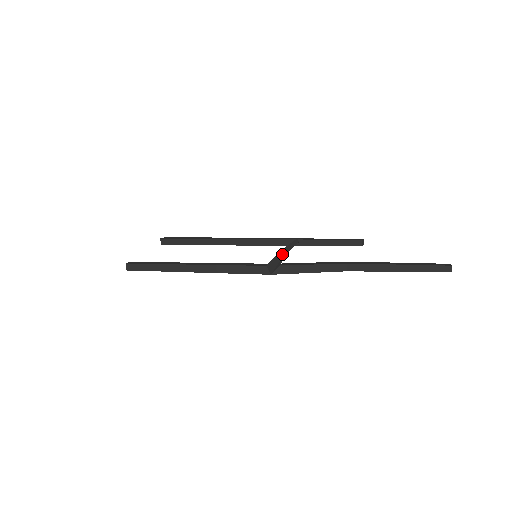
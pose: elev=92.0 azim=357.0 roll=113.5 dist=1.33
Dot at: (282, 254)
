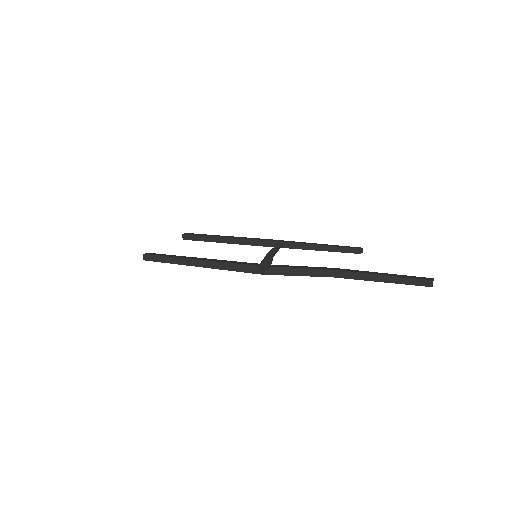
Dot at: (269, 255)
